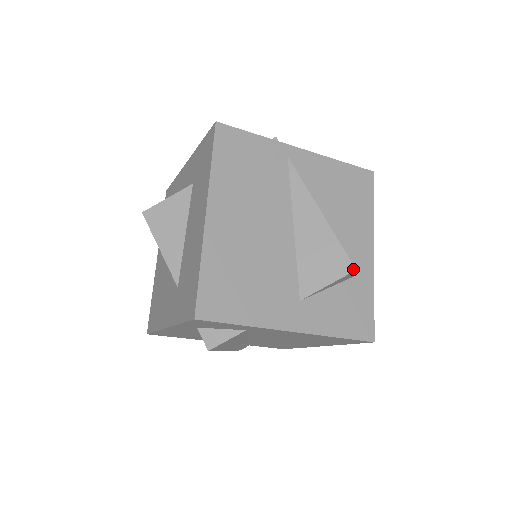
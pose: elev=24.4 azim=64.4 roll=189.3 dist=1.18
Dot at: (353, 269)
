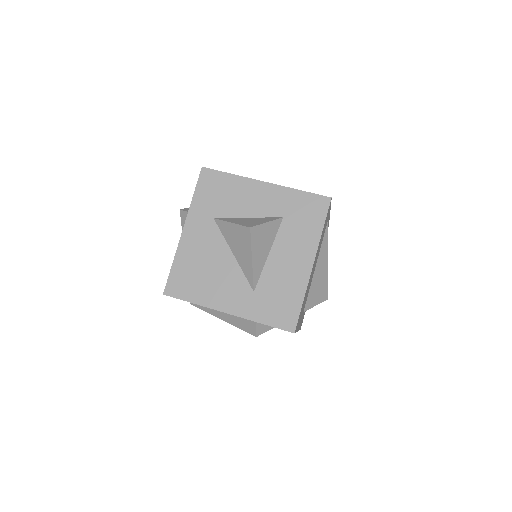
Dot at: (327, 299)
